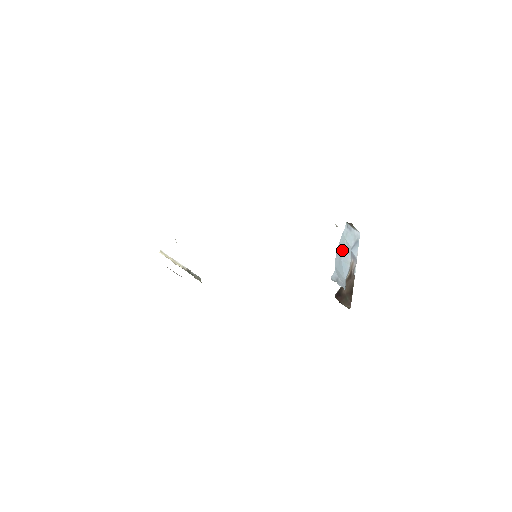
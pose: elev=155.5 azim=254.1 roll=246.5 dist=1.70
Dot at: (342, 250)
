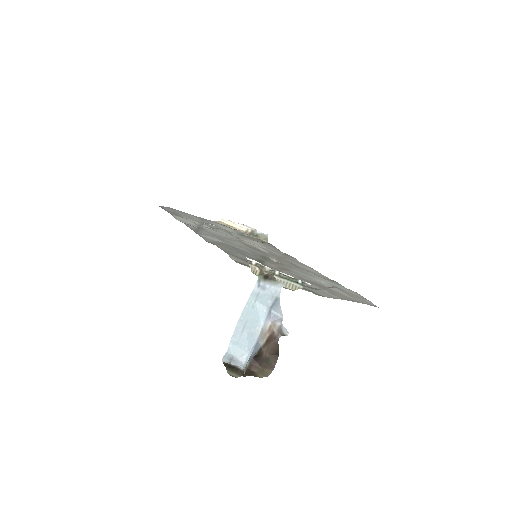
Dot at: (249, 317)
